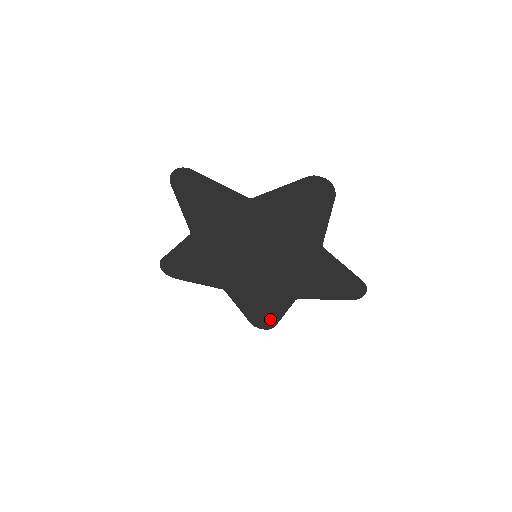
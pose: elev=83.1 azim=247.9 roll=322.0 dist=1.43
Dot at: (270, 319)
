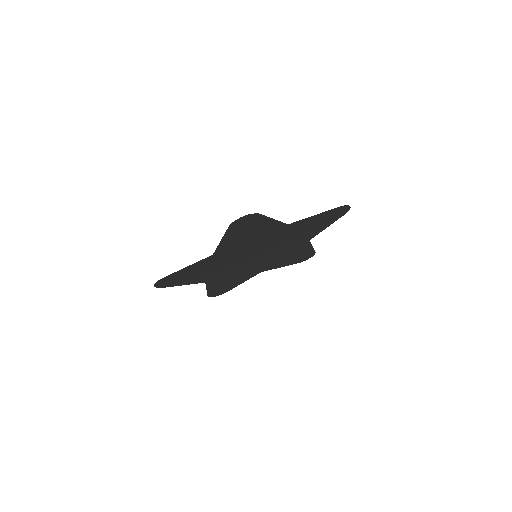
Dot at: (307, 254)
